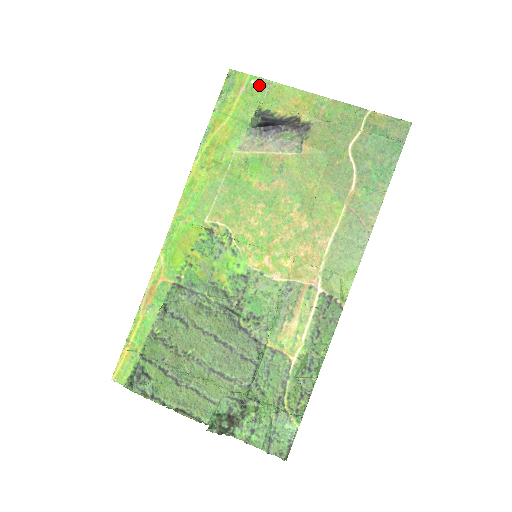
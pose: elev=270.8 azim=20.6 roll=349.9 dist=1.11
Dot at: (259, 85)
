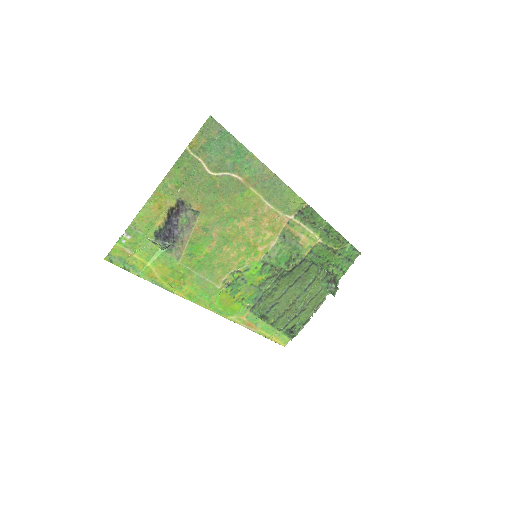
Dot at: (129, 237)
